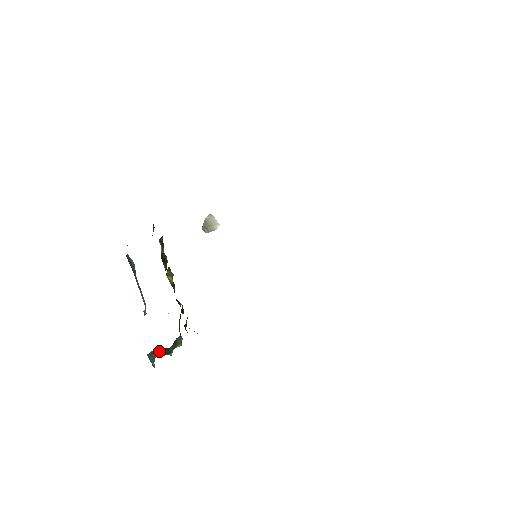
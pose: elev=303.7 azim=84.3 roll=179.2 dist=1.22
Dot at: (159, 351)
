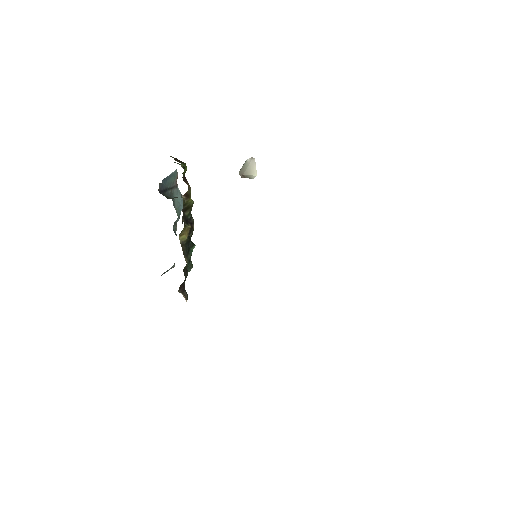
Dot at: occluded
